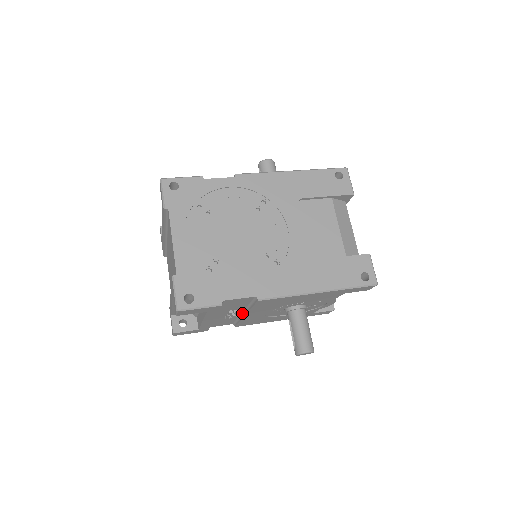
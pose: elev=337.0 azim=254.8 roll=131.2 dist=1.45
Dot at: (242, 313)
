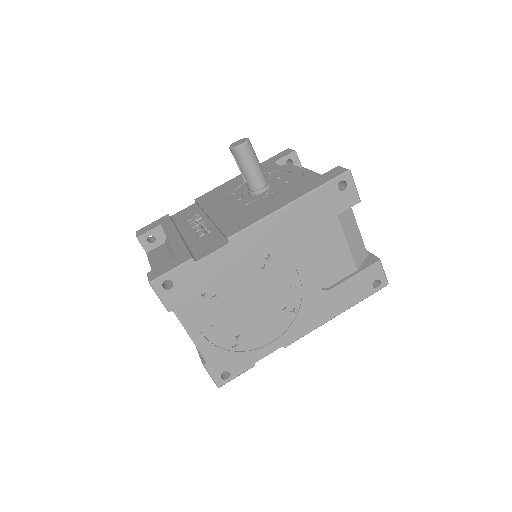
Dot at: occluded
